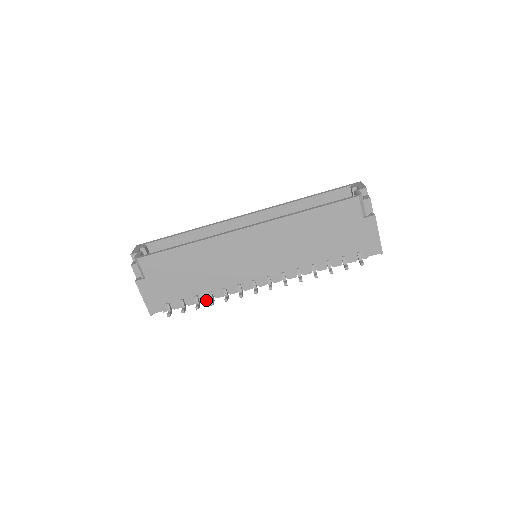
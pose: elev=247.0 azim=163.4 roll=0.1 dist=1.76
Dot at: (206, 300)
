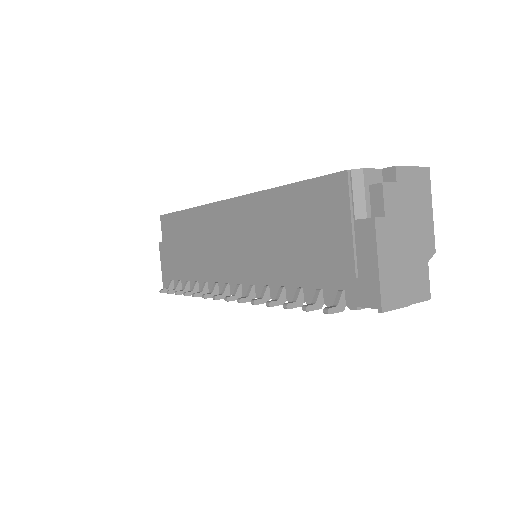
Dot at: occluded
